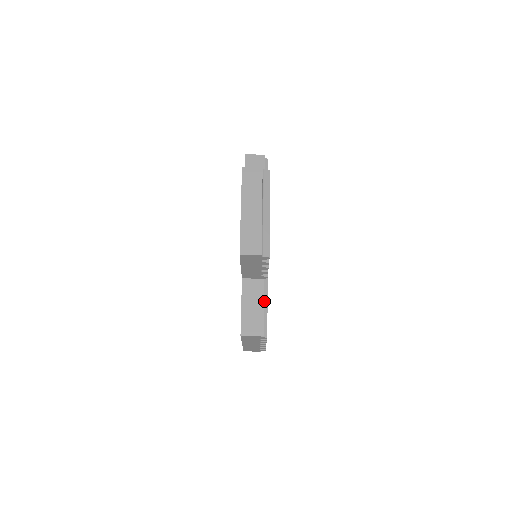
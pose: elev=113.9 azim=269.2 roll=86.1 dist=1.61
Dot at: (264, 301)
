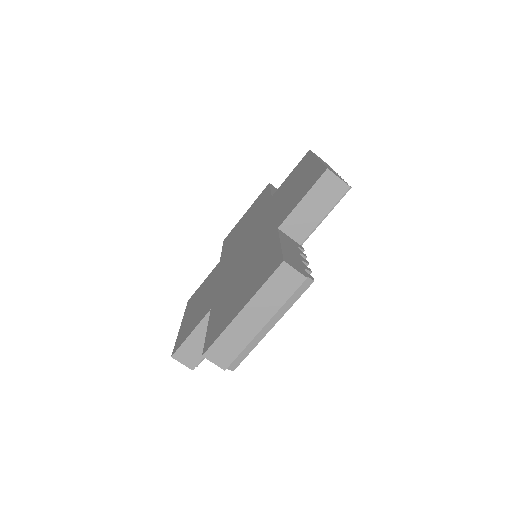
Dot at: occluded
